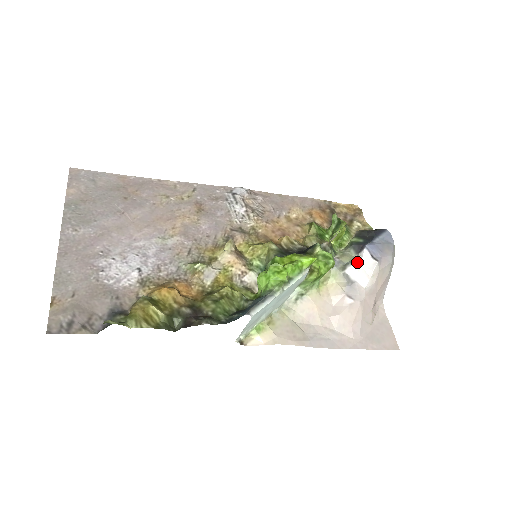
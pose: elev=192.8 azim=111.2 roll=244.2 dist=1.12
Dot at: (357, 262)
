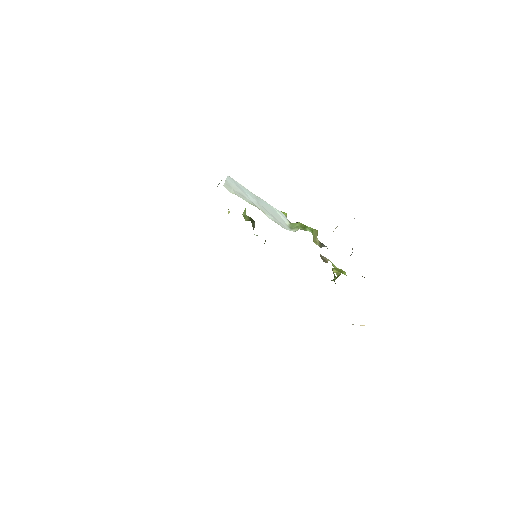
Dot at: occluded
